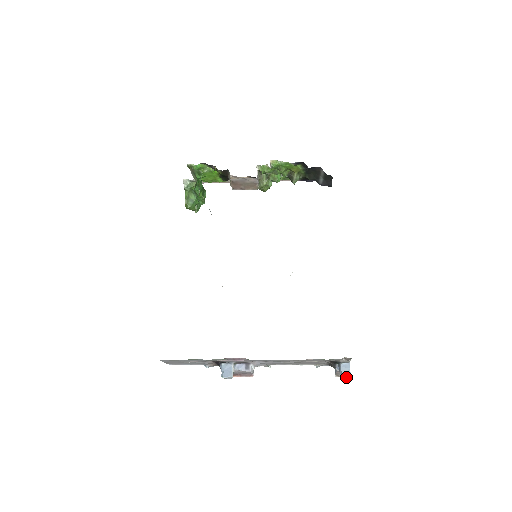
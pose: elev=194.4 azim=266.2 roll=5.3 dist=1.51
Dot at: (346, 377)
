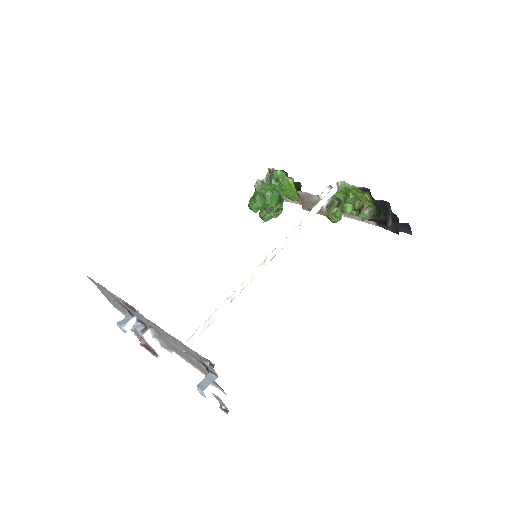
Dot at: (200, 389)
